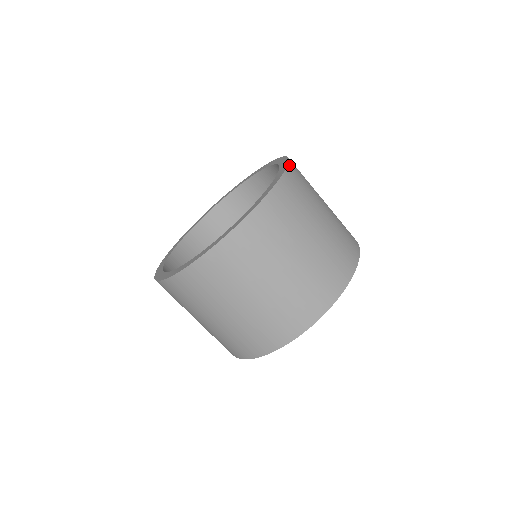
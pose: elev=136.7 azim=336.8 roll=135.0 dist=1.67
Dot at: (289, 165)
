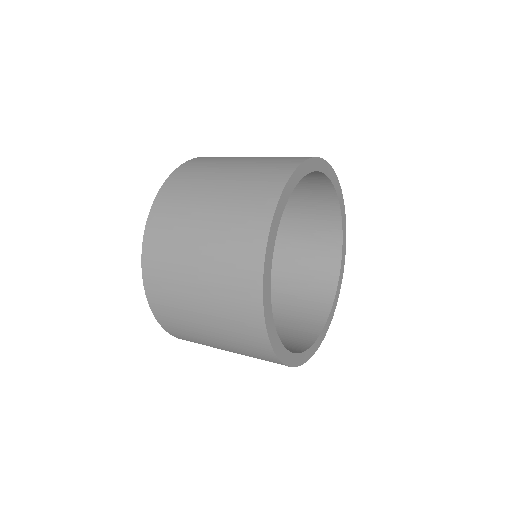
Dot at: occluded
